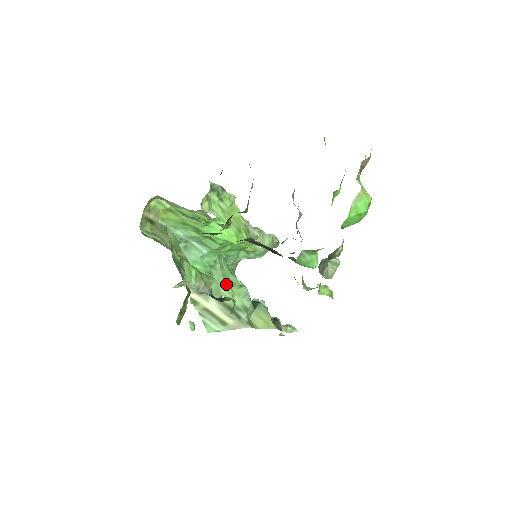
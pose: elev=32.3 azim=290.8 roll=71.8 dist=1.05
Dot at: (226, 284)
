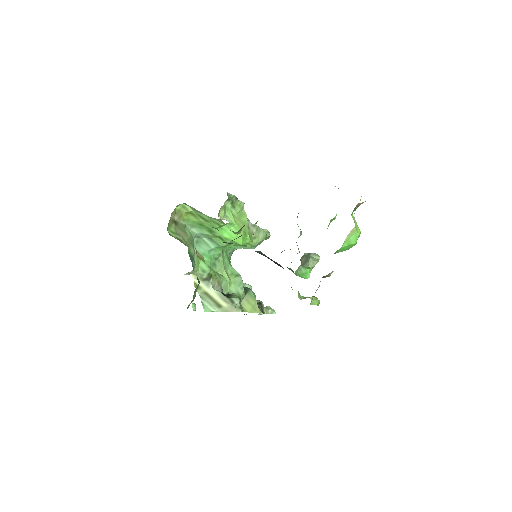
Dot at: (226, 274)
